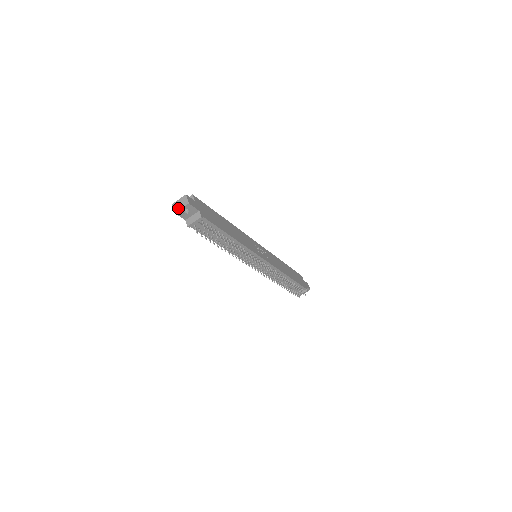
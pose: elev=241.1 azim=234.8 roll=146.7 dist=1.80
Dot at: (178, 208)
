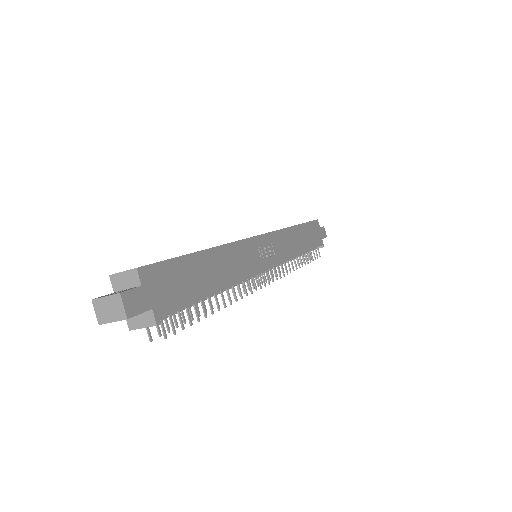
Dot at: (105, 318)
